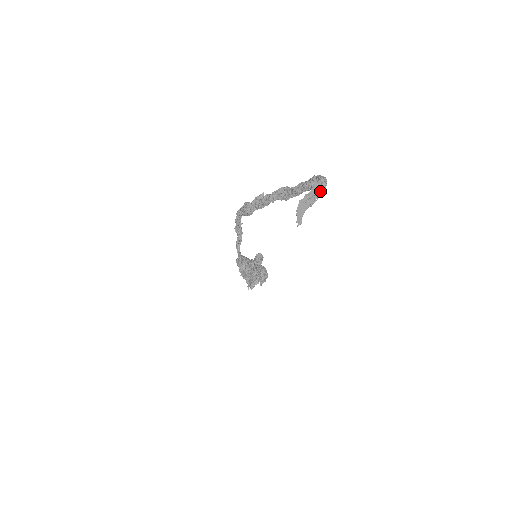
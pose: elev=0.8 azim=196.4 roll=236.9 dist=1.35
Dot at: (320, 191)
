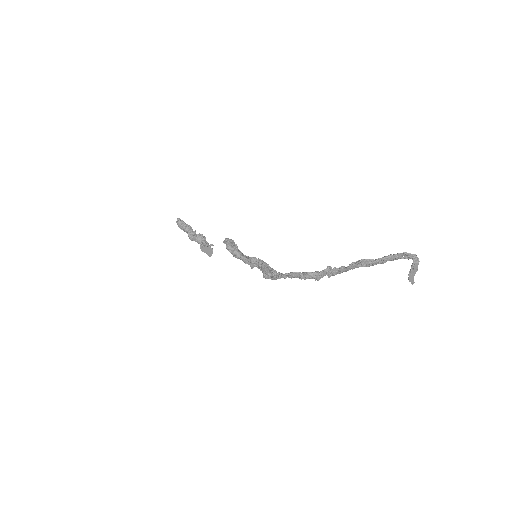
Dot at: occluded
